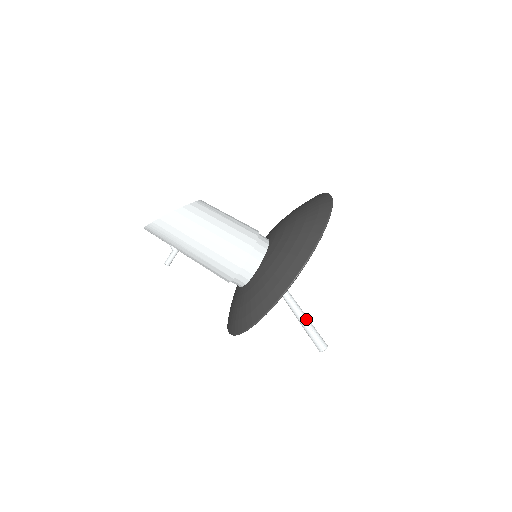
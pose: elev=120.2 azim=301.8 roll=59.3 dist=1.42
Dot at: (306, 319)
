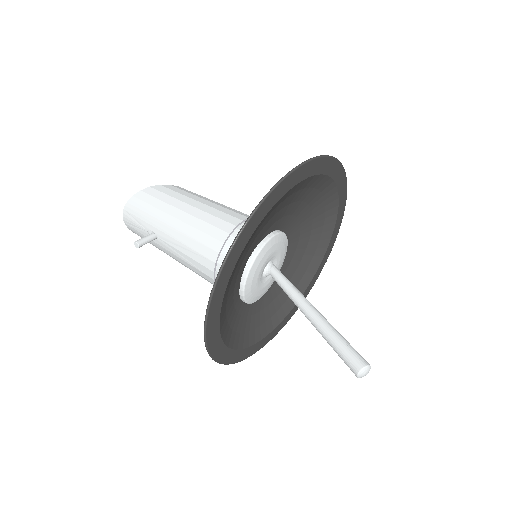
Dot at: (328, 323)
